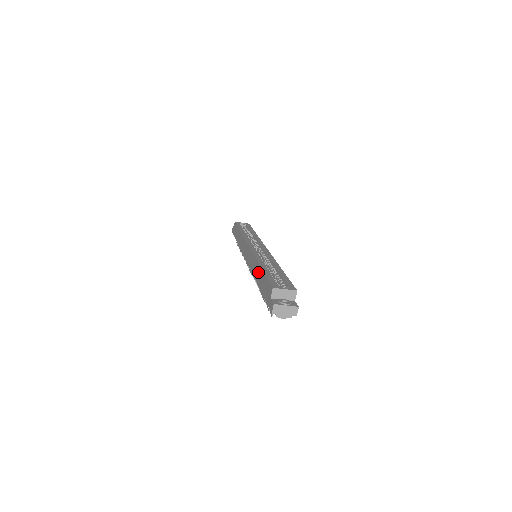
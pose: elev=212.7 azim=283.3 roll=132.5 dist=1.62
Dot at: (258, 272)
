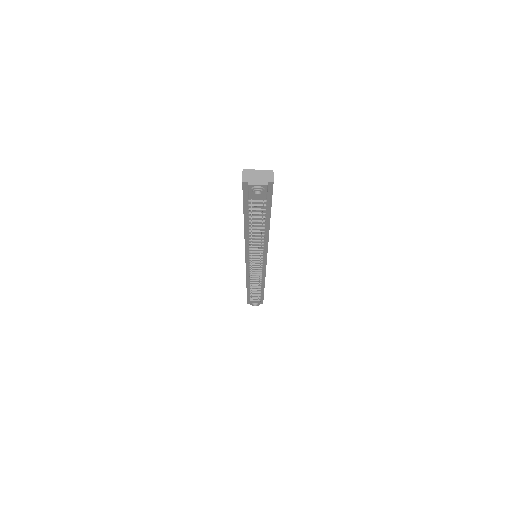
Dot at: occluded
